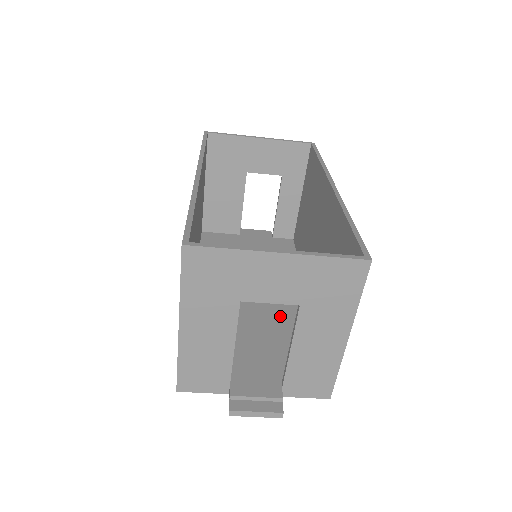
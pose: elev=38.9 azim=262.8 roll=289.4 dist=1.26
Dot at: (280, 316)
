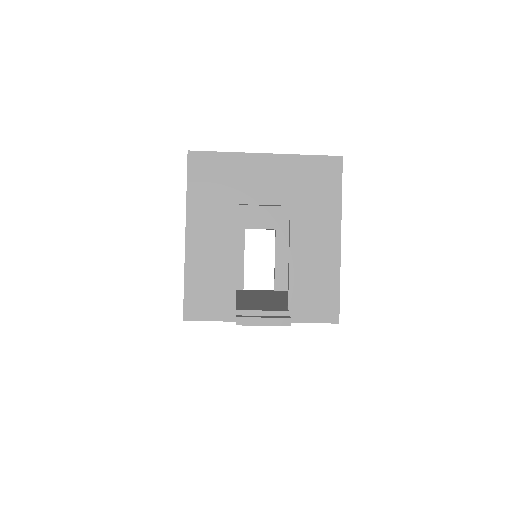
Dot at: (284, 300)
